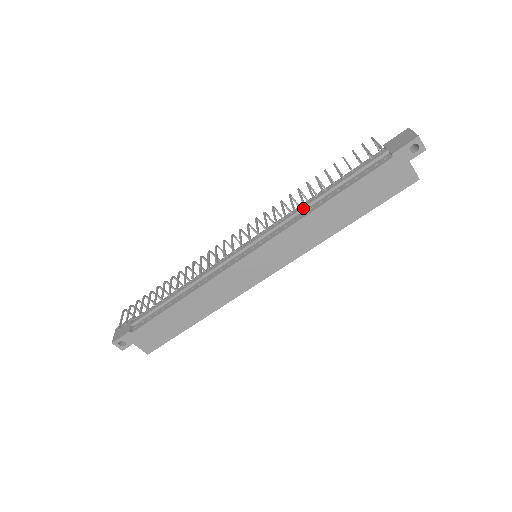
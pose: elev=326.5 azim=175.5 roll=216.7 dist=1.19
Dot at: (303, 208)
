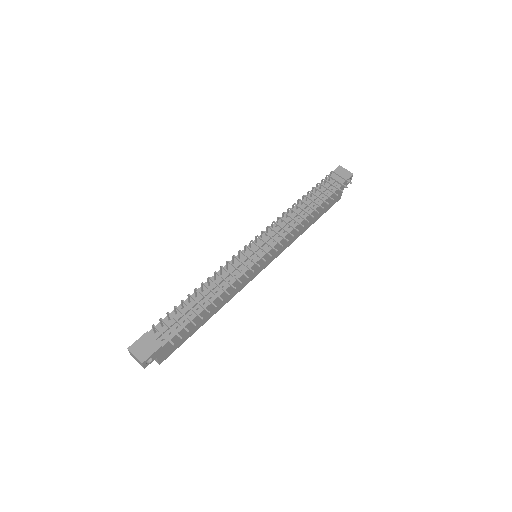
Dot at: occluded
